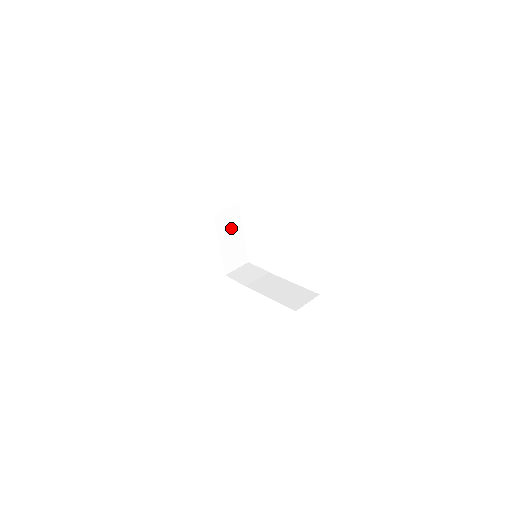
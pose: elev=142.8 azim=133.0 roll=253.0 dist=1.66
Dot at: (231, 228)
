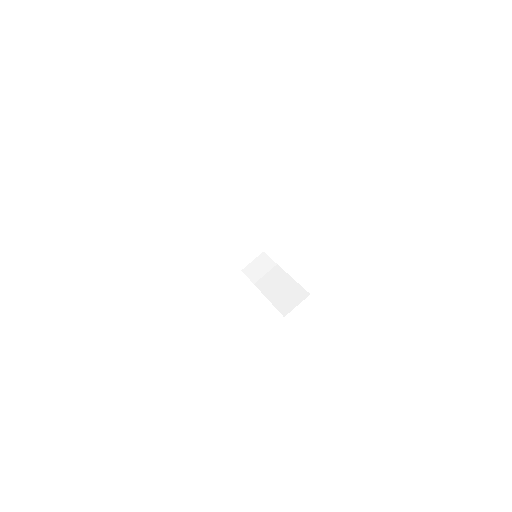
Dot at: (231, 231)
